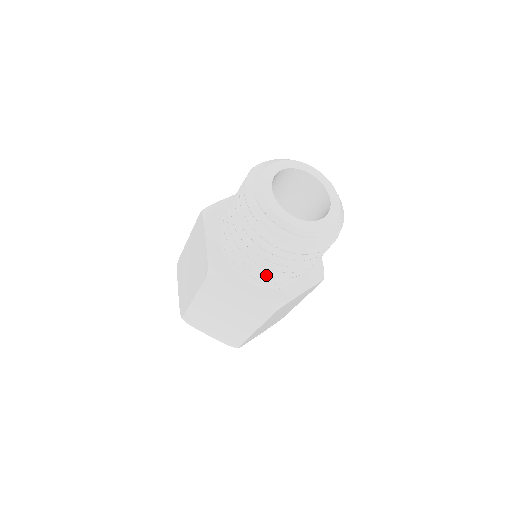
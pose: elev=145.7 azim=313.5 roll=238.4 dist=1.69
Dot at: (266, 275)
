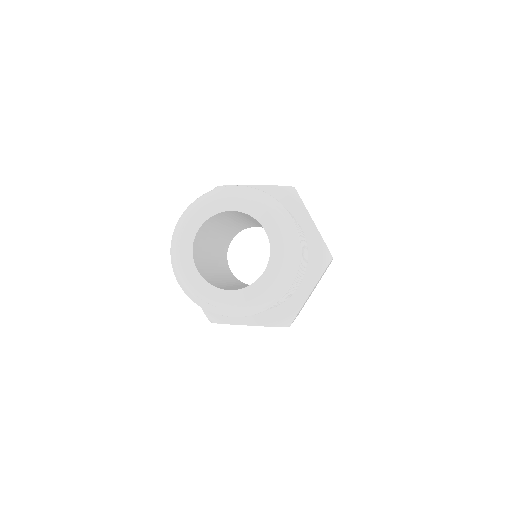
Dot at: occluded
